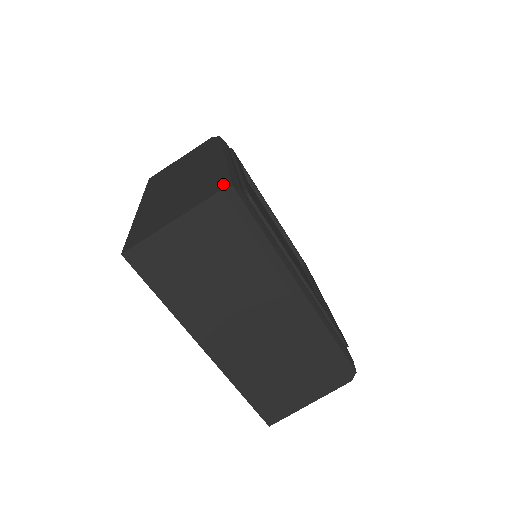
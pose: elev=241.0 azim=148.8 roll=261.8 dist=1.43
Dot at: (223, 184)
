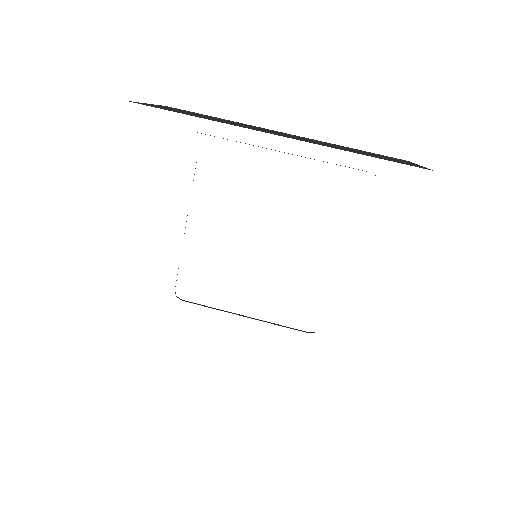
Dot at: occluded
